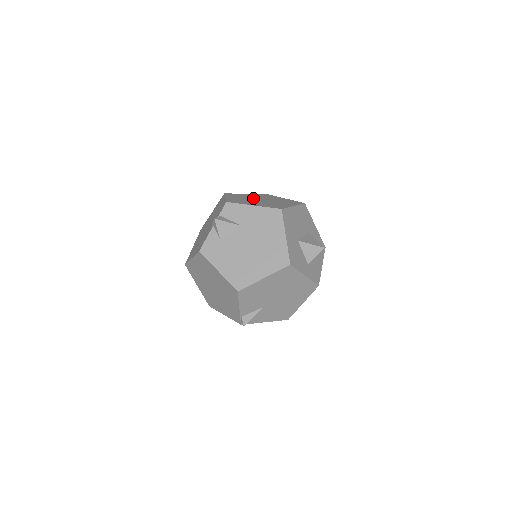
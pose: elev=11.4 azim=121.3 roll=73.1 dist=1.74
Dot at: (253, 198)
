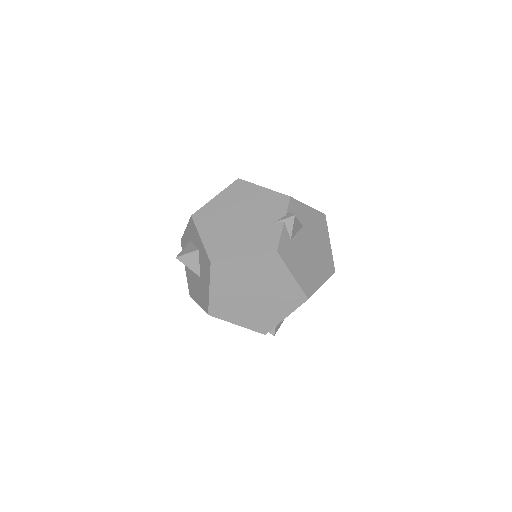
Dot at: occluded
